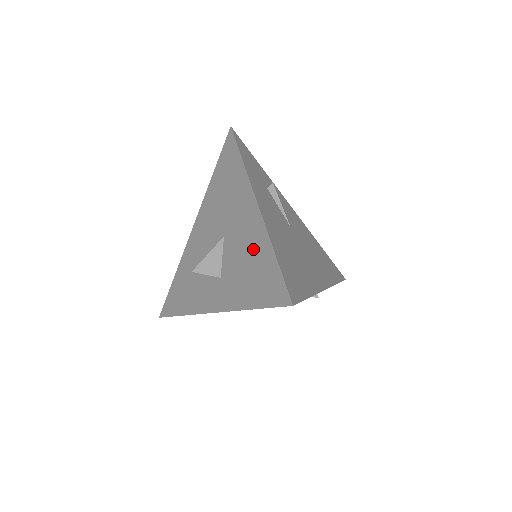
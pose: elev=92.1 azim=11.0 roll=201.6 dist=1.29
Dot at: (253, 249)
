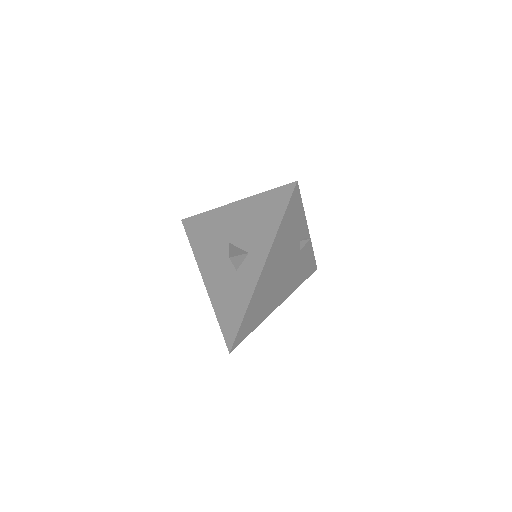
Dot at: (252, 212)
